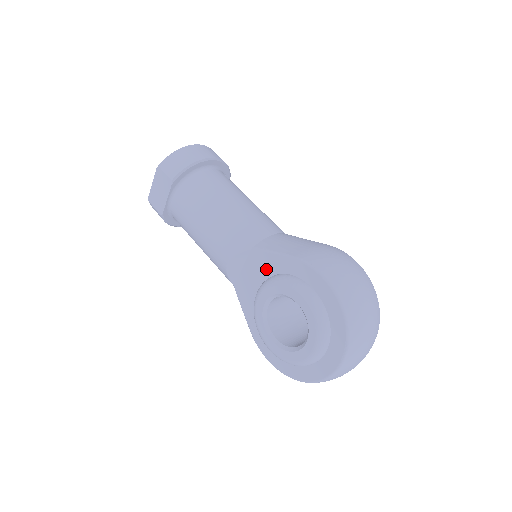
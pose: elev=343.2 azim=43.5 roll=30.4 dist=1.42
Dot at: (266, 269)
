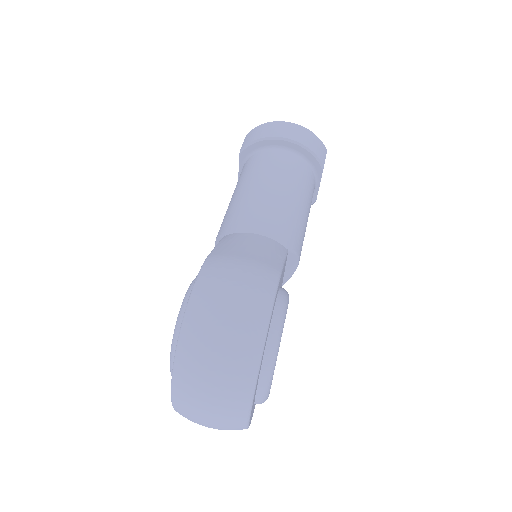
Dot at: occluded
